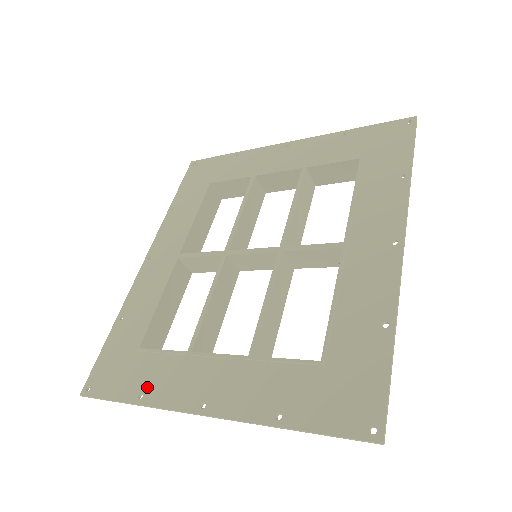
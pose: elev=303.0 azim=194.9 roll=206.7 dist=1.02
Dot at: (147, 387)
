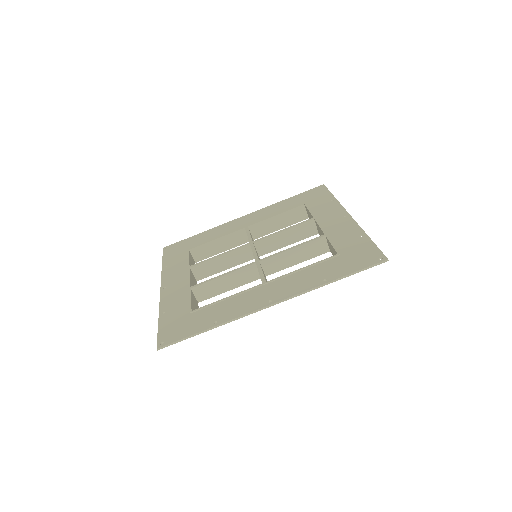
Dot at: (170, 265)
